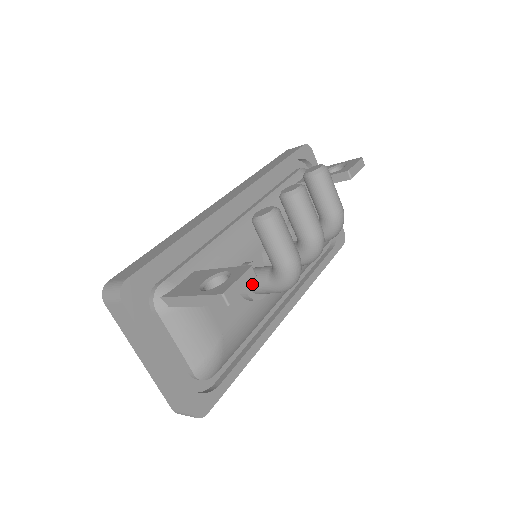
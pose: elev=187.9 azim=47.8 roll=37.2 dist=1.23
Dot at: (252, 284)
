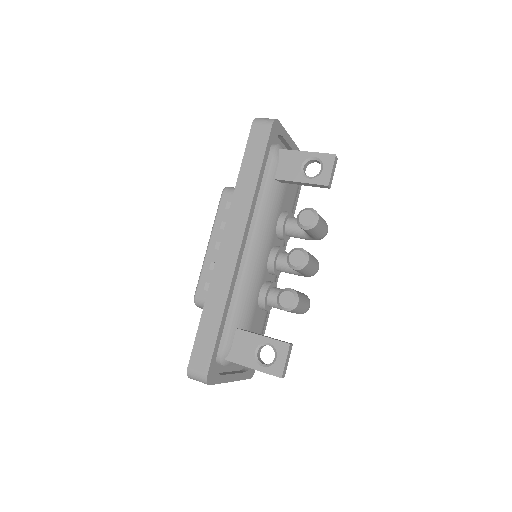
Dot at: occluded
